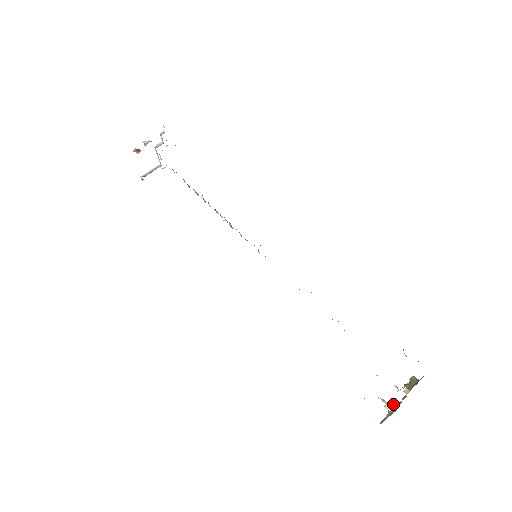
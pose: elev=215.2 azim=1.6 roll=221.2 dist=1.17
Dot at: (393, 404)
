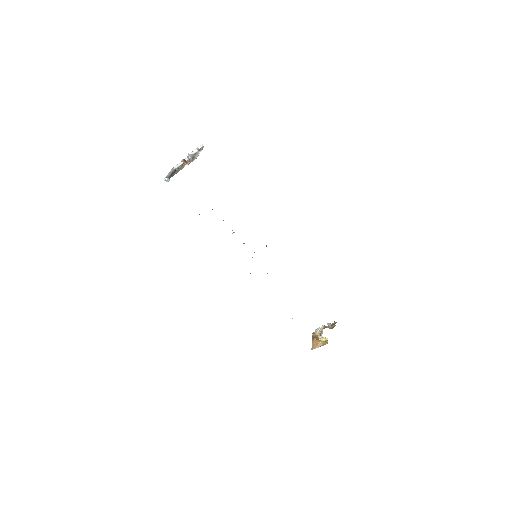
Dot at: (314, 338)
